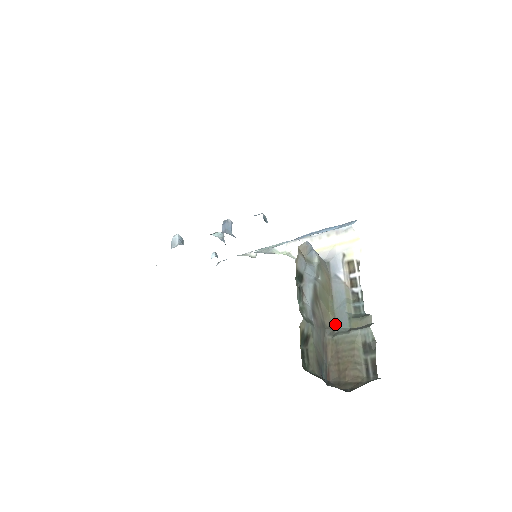
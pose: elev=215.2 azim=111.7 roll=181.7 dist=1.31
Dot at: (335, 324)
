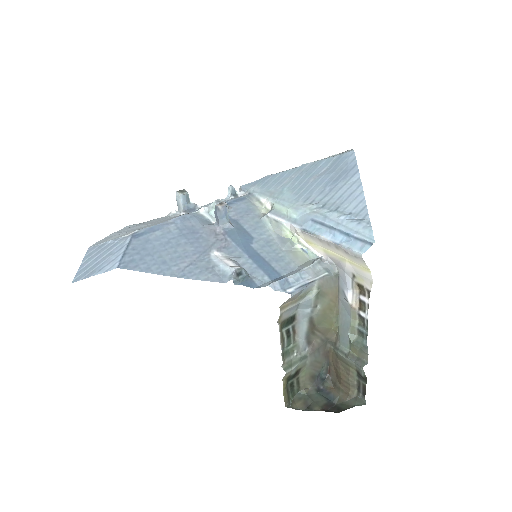
Dot at: (337, 338)
